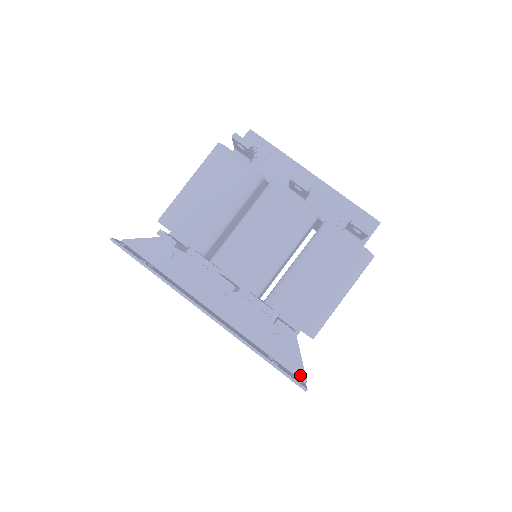
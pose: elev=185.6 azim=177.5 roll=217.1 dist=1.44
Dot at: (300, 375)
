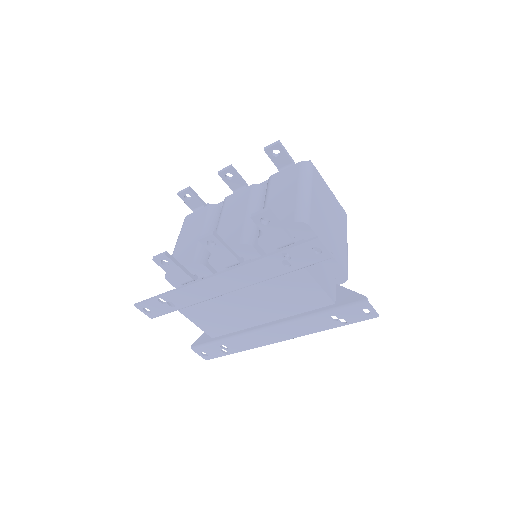
Dot at: occluded
